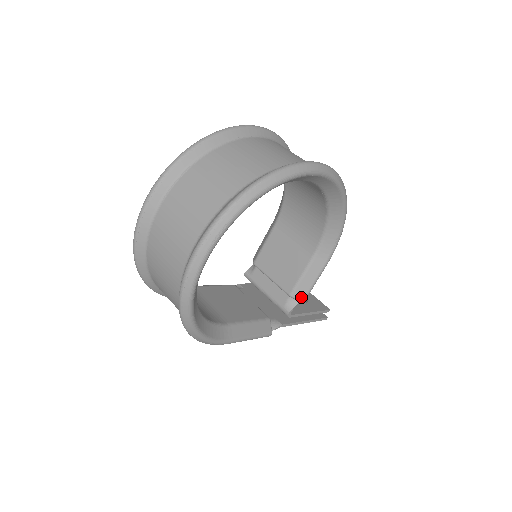
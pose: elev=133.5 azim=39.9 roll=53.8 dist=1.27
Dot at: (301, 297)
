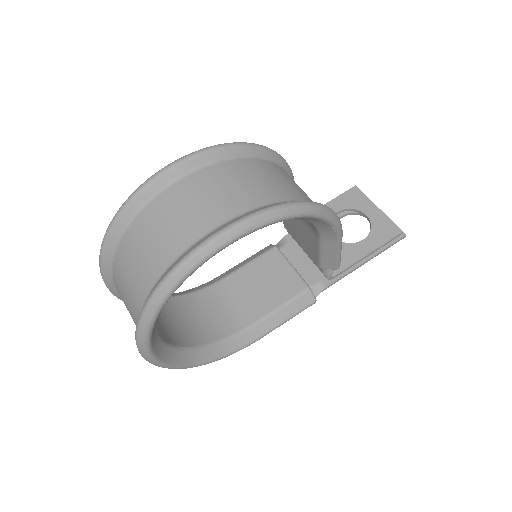
Dot at: (331, 267)
